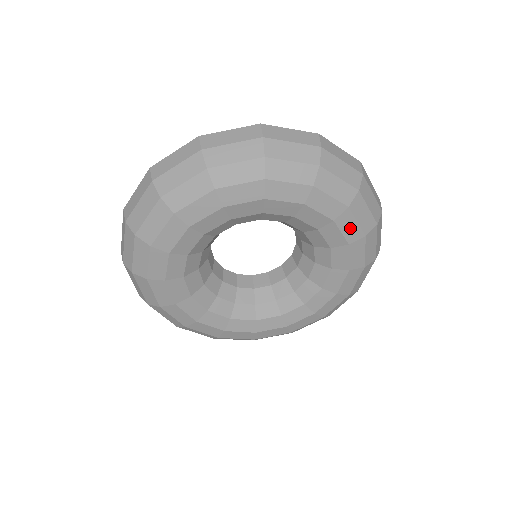
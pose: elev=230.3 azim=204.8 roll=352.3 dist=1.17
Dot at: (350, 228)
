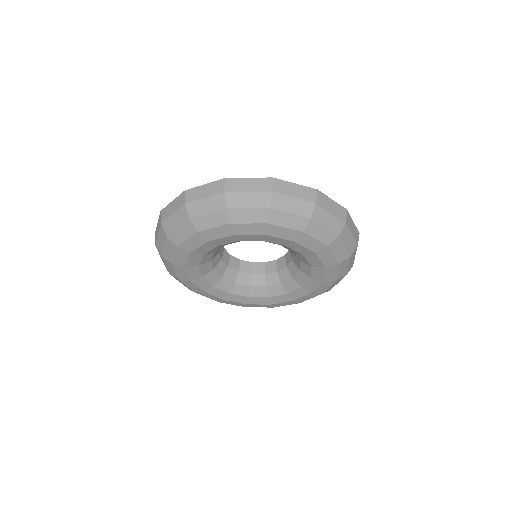
Dot at: (323, 287)
